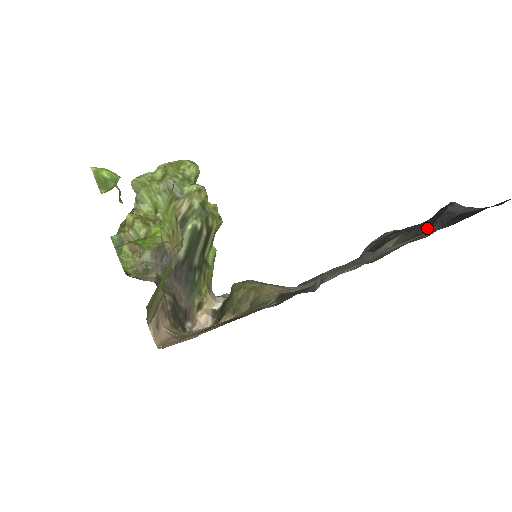
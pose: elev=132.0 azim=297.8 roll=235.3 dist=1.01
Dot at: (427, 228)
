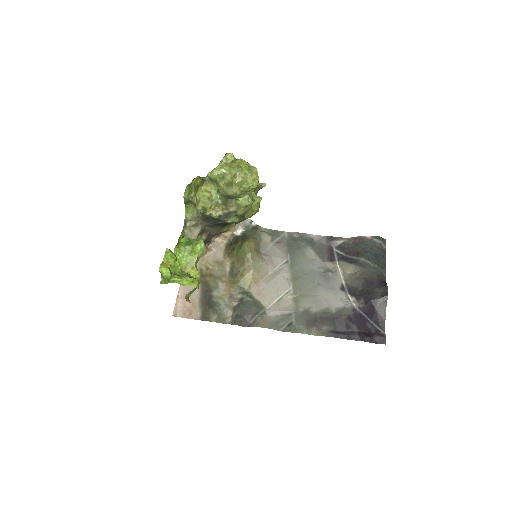
Dot at: (362, 293)
